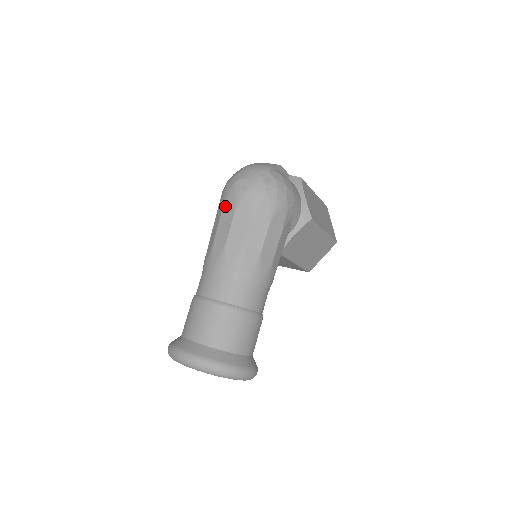
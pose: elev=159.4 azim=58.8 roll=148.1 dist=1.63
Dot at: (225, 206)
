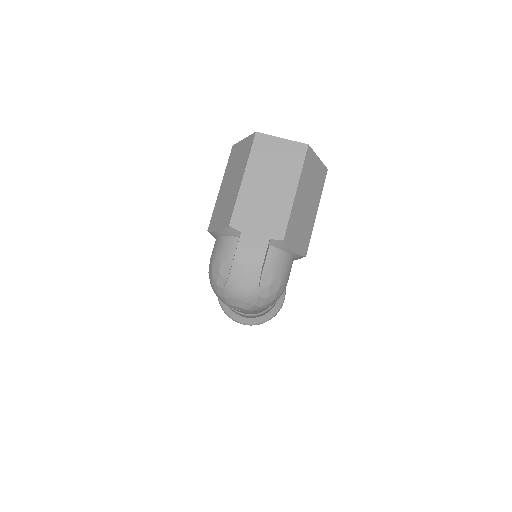
Dot at: occluded
